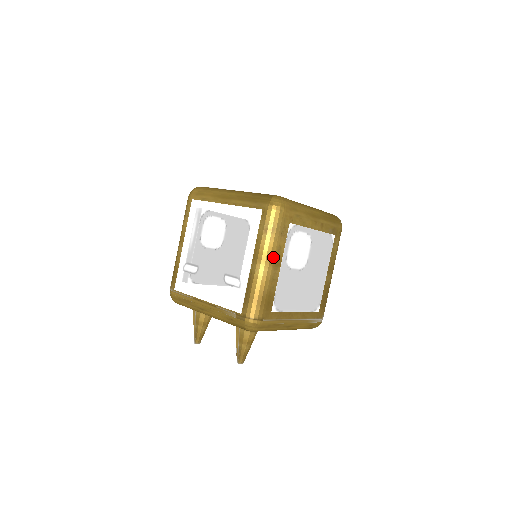
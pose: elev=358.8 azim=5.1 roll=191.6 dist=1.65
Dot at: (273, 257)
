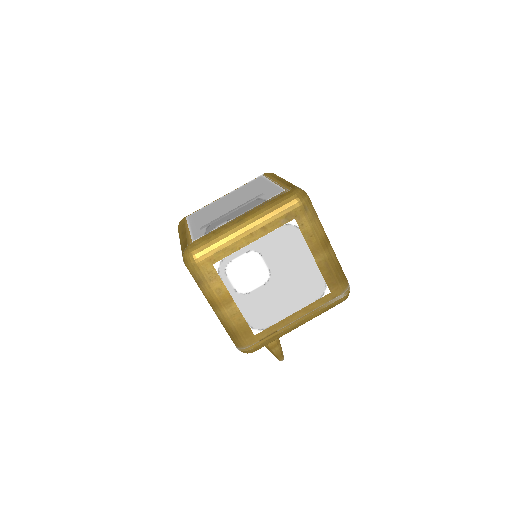
Dot at: (218, 301)
